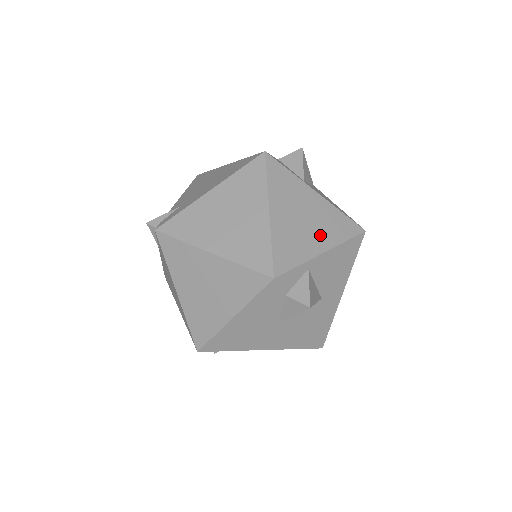
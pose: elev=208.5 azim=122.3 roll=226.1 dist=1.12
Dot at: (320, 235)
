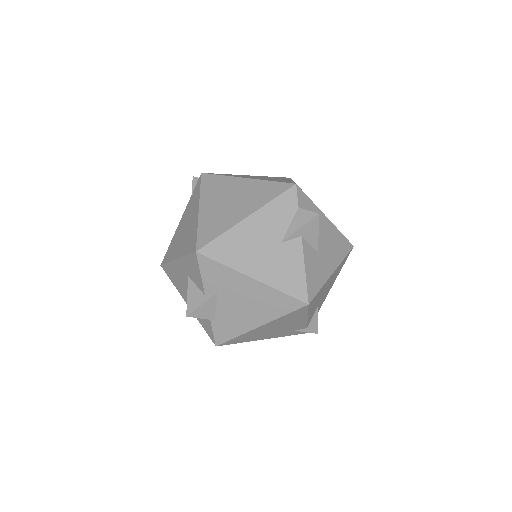
Dot at: occluded
